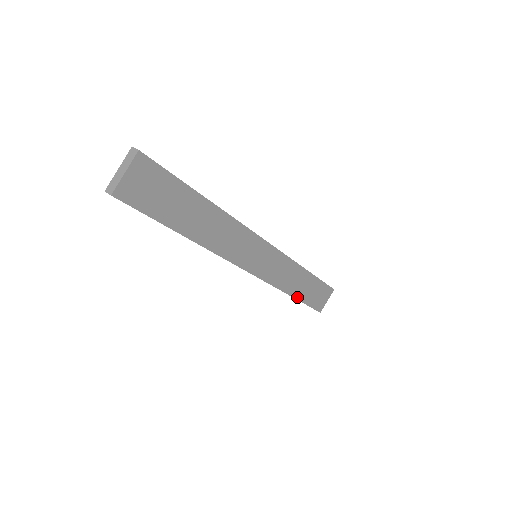
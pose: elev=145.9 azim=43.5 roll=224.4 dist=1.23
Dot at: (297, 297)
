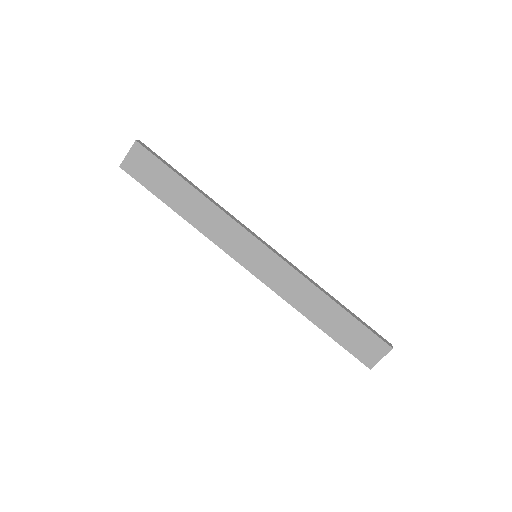
Dot at: (321, 327)
